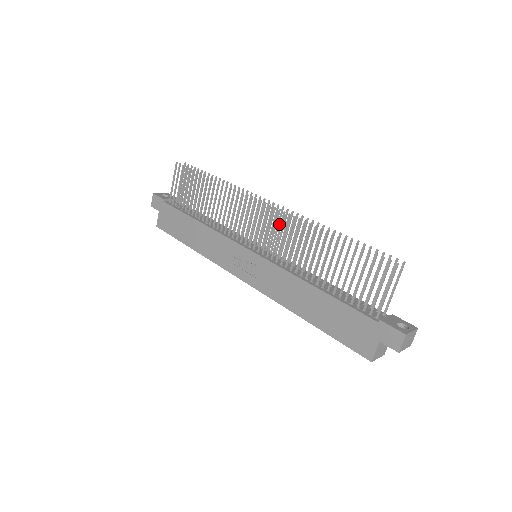
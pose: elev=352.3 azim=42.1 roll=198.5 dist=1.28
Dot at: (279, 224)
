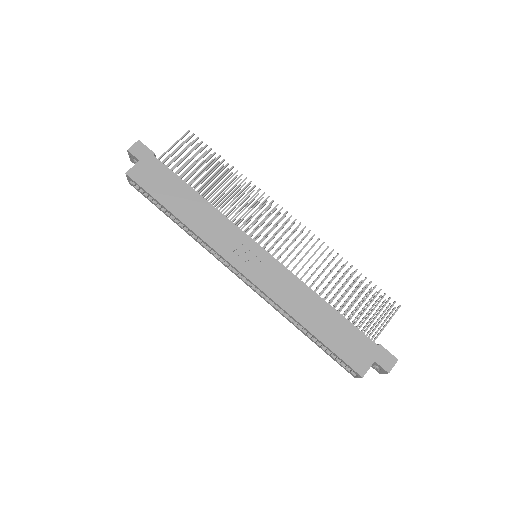
Dot at: (288, 239)
